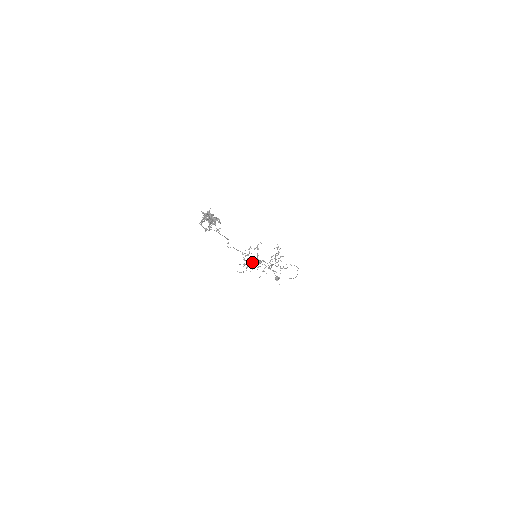
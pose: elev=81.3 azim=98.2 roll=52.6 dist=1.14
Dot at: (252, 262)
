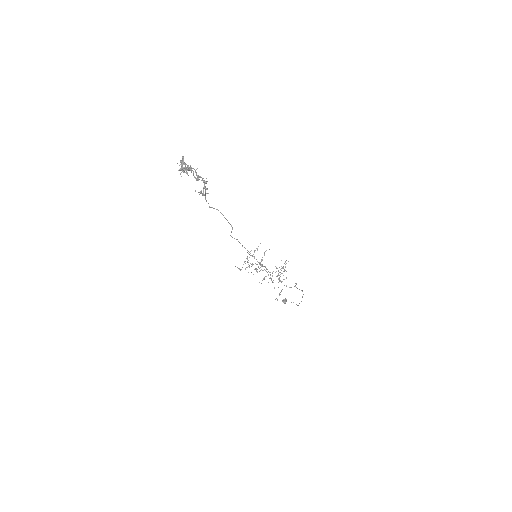
Dot at: occluded
